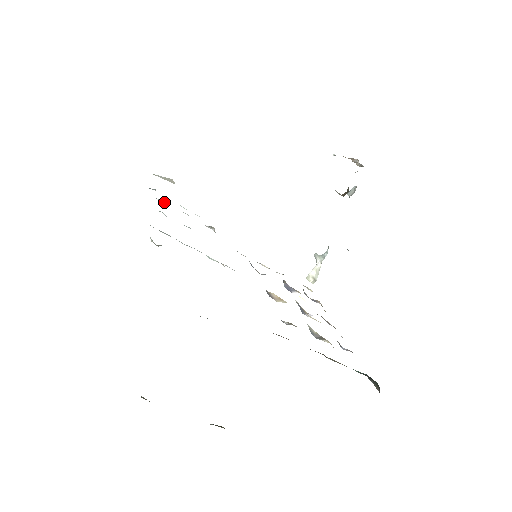
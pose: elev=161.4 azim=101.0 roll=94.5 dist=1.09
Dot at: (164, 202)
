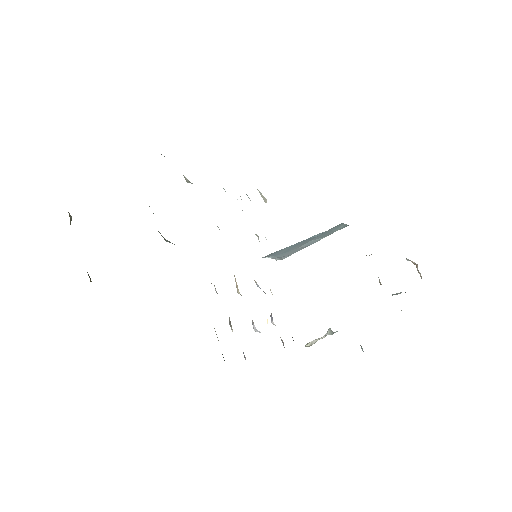
Dot at: occluded
